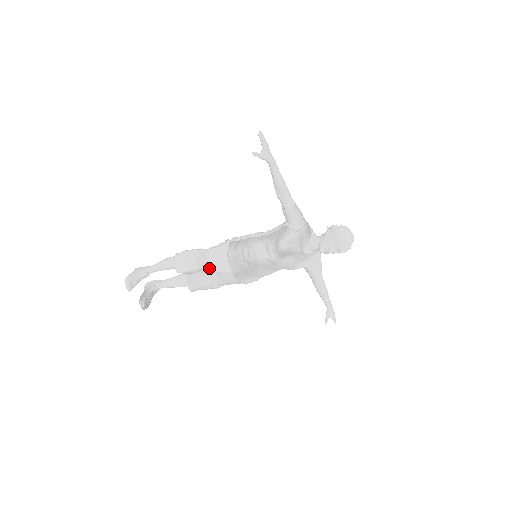
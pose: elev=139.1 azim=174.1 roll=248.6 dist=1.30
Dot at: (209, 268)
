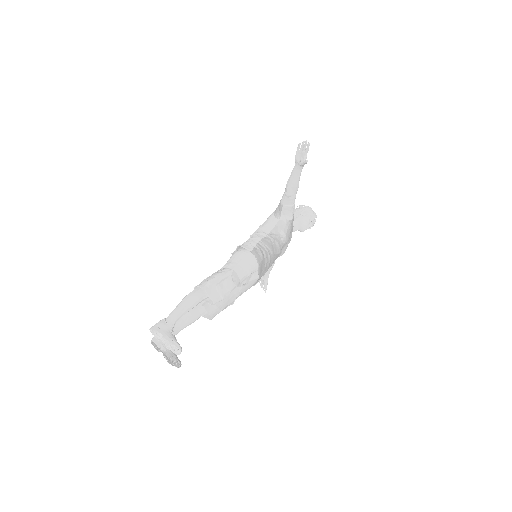
Dot at: (239, 285)
